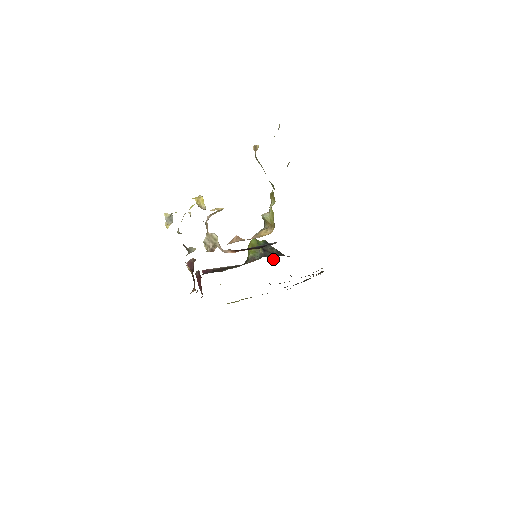
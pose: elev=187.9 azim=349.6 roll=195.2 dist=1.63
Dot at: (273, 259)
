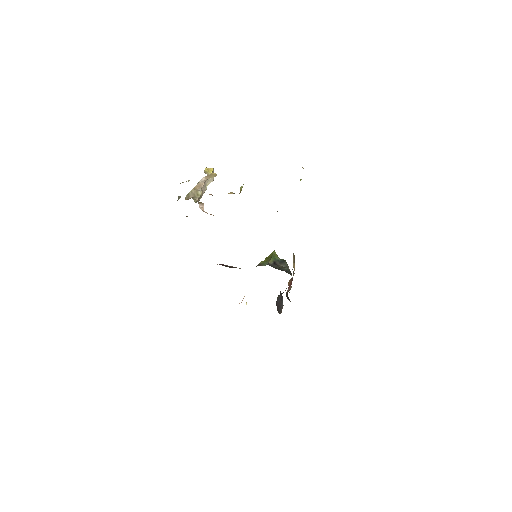
Dot at: occluded
